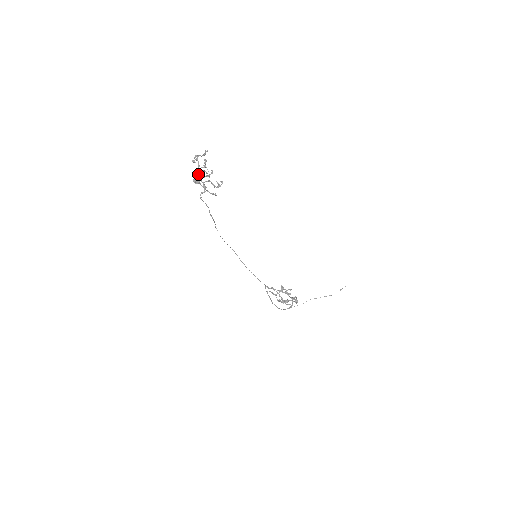
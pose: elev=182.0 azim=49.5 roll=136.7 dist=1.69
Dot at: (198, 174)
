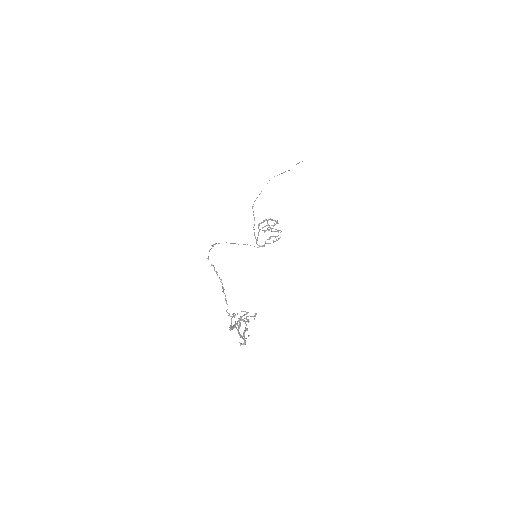
Dot at: (241, 336)
